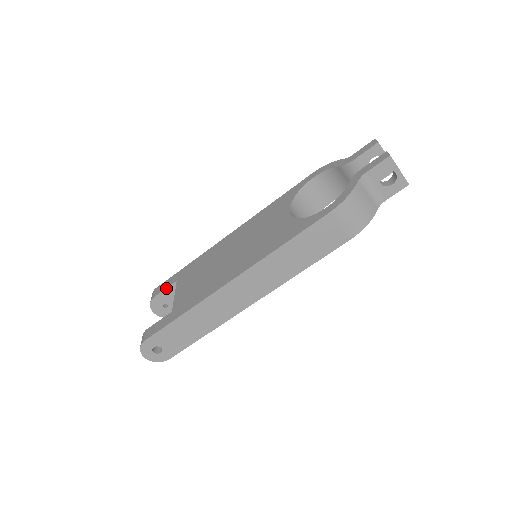
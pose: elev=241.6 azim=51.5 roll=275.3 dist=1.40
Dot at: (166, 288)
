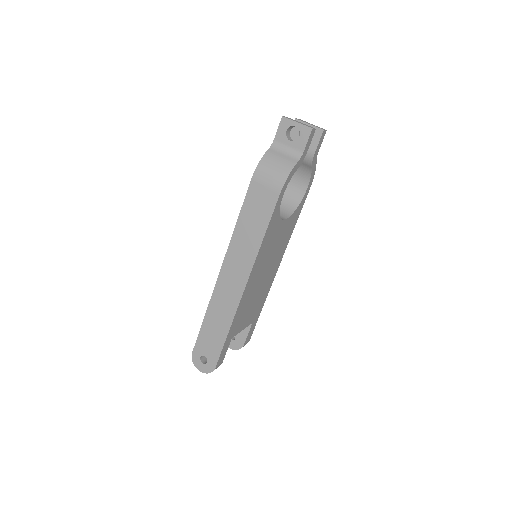
Dot at: occluded
